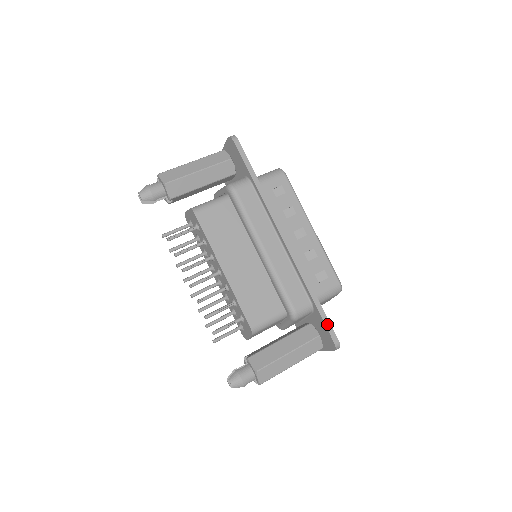
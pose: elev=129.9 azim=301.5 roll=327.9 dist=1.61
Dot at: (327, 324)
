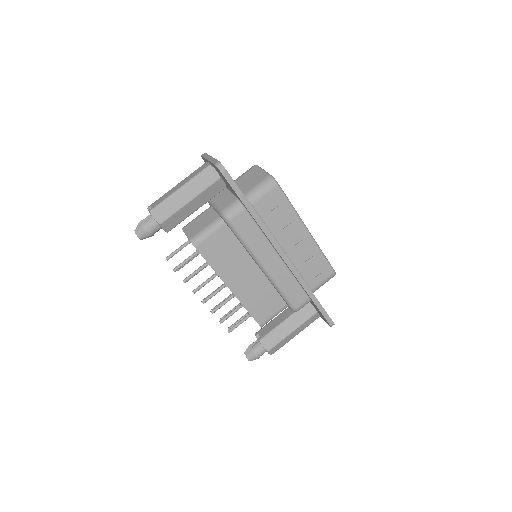
Dot at: (324, 313)
